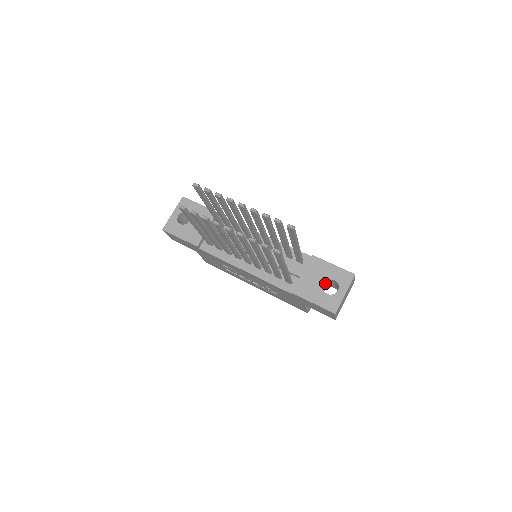
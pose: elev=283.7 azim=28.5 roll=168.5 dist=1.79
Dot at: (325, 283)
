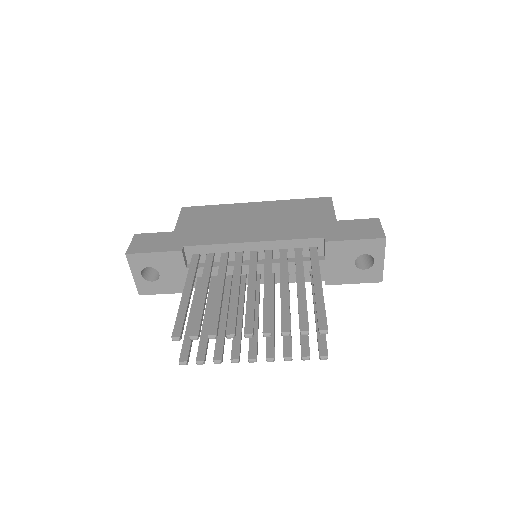
Dot at: occluded
